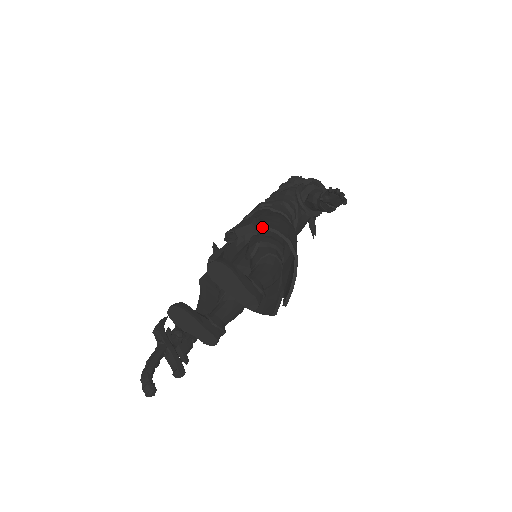
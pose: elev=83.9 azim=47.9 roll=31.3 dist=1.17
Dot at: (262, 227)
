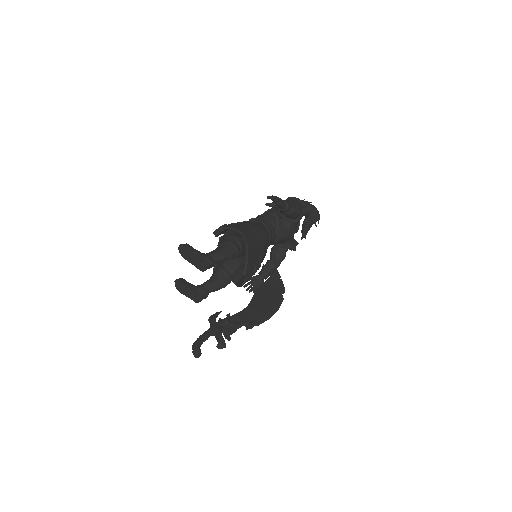
Dot at: (228, 228)
